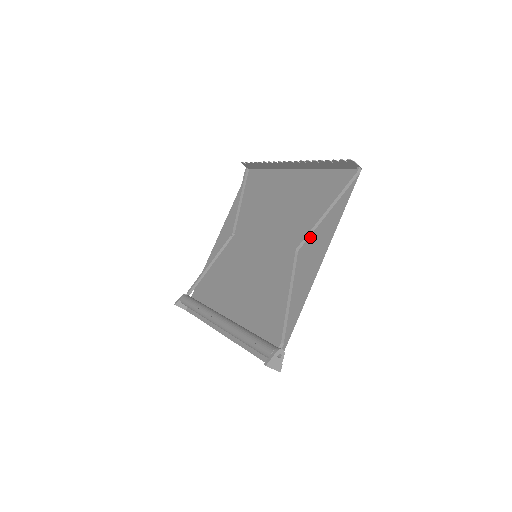
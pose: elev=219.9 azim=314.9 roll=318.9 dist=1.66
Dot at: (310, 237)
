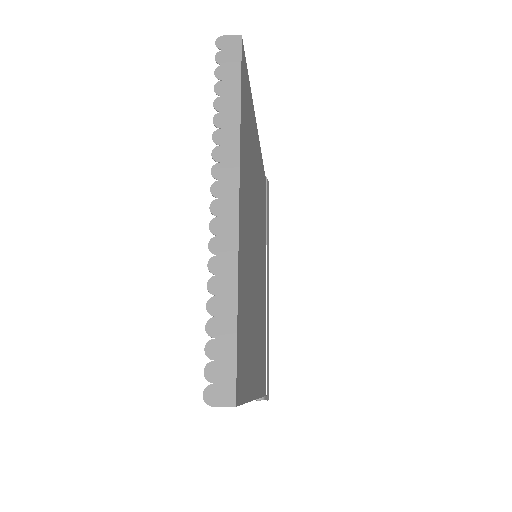
Dot at: (252, 351)
